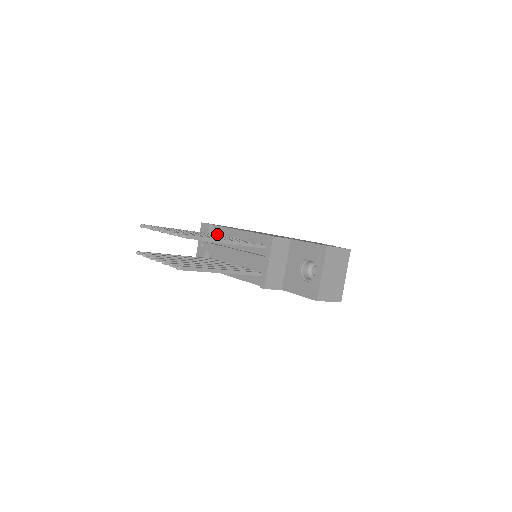
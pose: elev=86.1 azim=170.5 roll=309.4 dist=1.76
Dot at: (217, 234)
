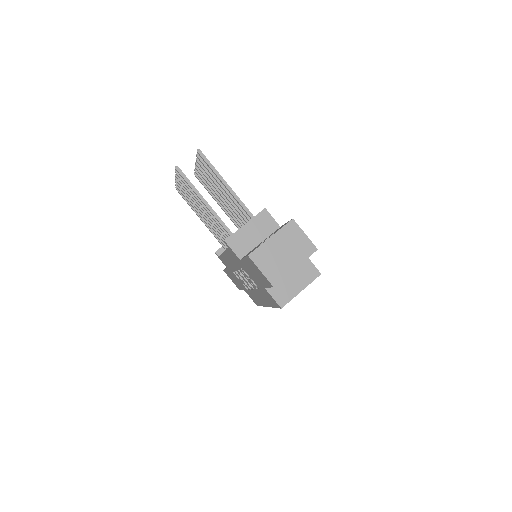
Dot at: occluded
